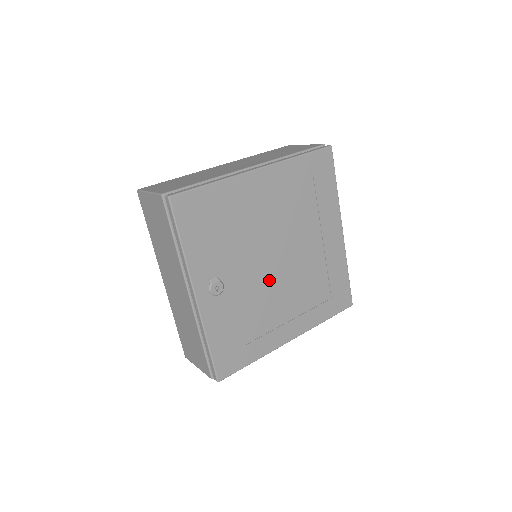
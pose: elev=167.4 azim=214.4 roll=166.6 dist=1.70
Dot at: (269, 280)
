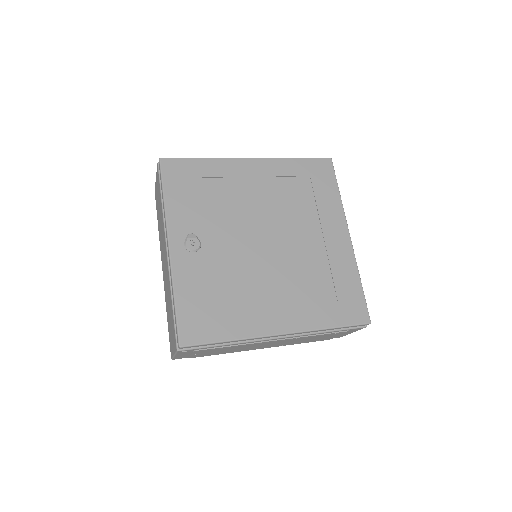
Dot at: (255, 257)
